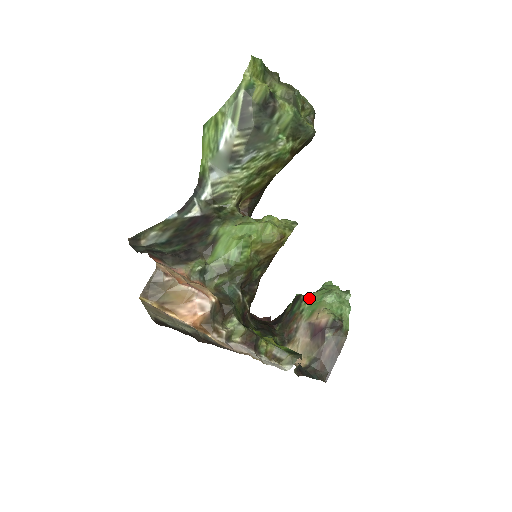
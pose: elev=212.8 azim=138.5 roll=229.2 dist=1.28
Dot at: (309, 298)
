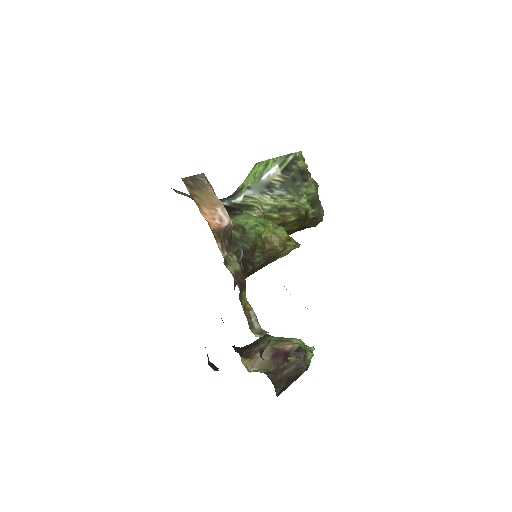
Dot at: (275, 337)
